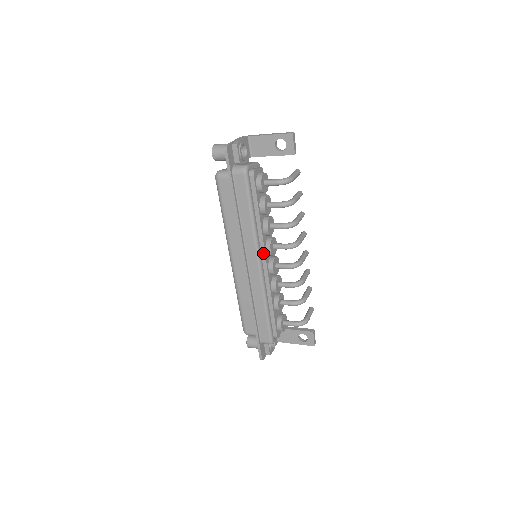
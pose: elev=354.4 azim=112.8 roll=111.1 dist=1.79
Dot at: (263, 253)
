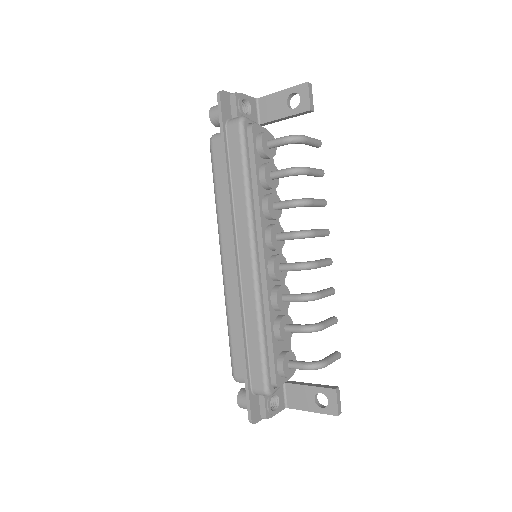
Dot at: (260, 241)
